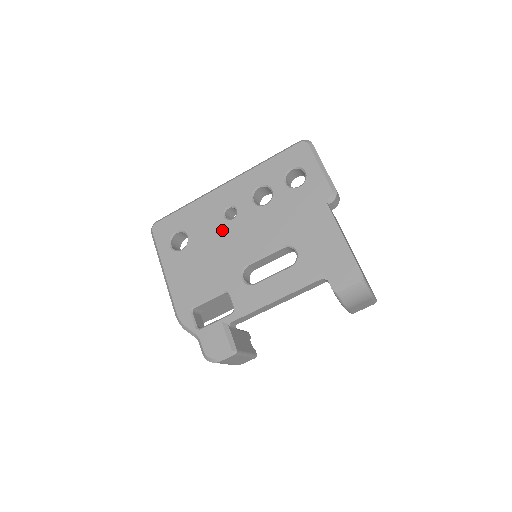
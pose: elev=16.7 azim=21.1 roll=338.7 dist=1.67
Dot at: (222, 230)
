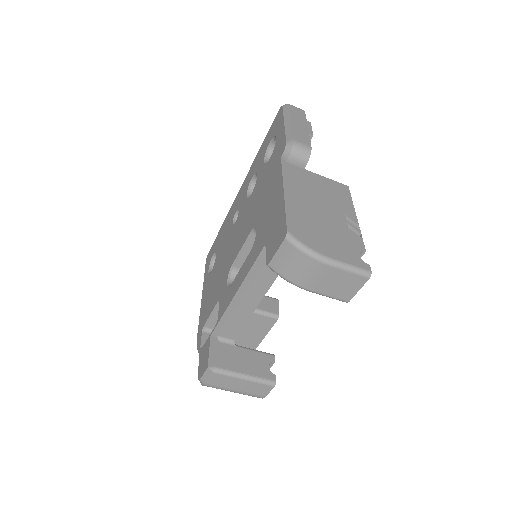
Dot at: (229, 238)
